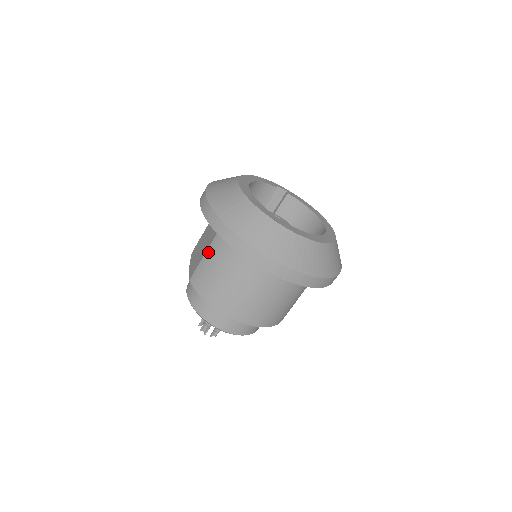
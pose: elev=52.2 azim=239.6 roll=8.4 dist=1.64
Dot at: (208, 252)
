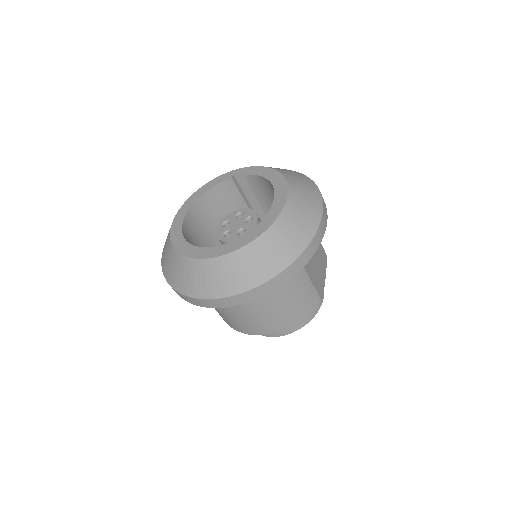
Dot at: occluded
